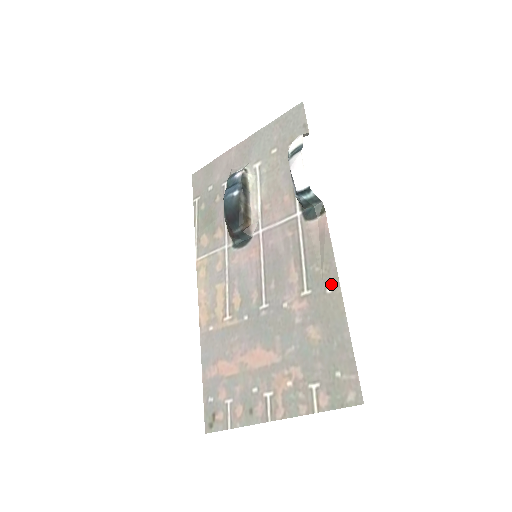
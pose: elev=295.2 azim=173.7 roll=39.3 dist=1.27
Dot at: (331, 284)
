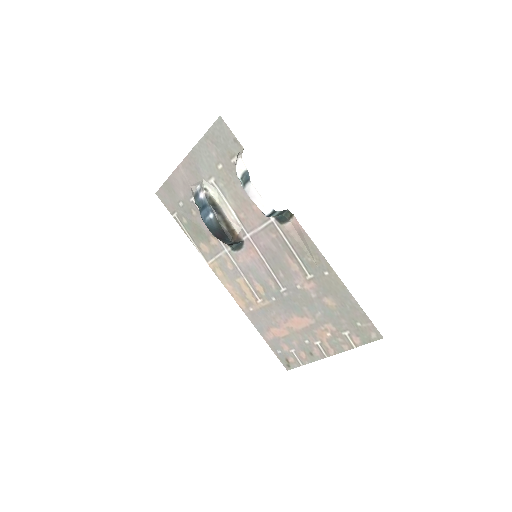
Dot at: (326, 269)
